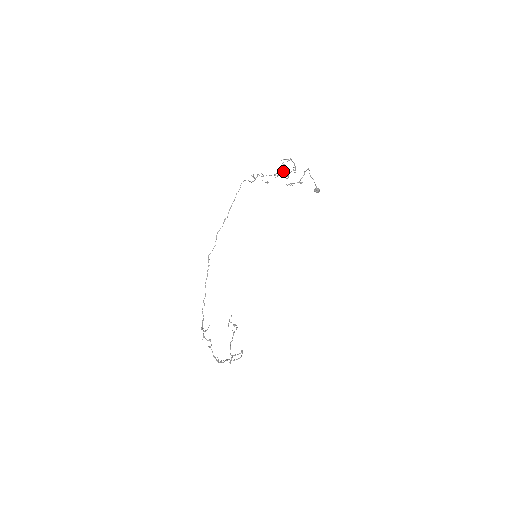
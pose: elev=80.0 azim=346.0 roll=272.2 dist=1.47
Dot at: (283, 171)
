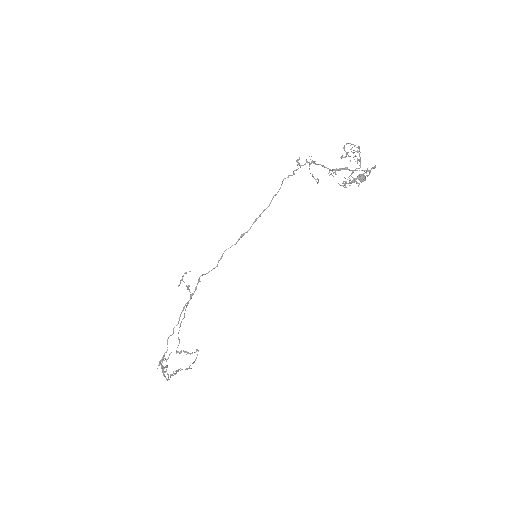
Dot at: (345, 168)
